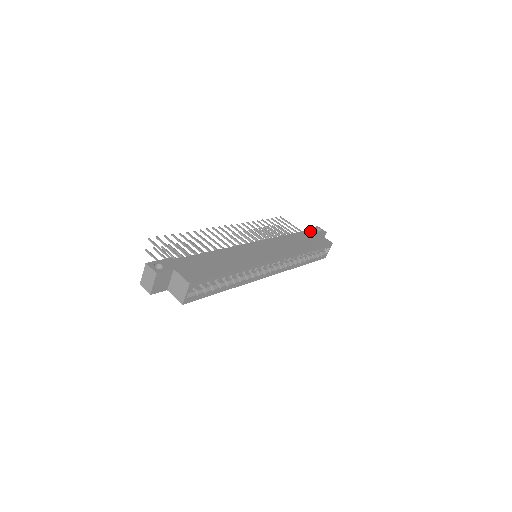
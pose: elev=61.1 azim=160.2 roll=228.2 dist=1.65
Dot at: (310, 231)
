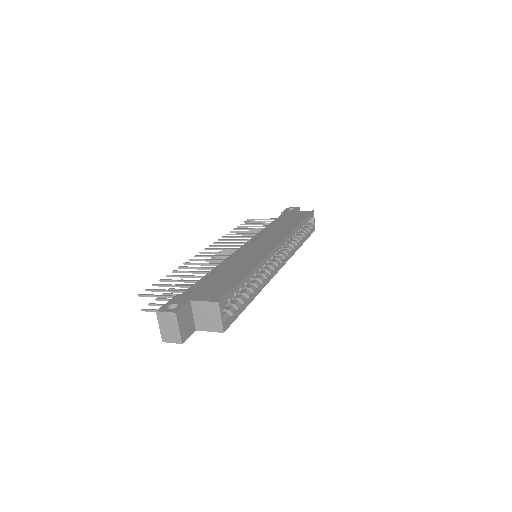
Dot at: (285, 213)
